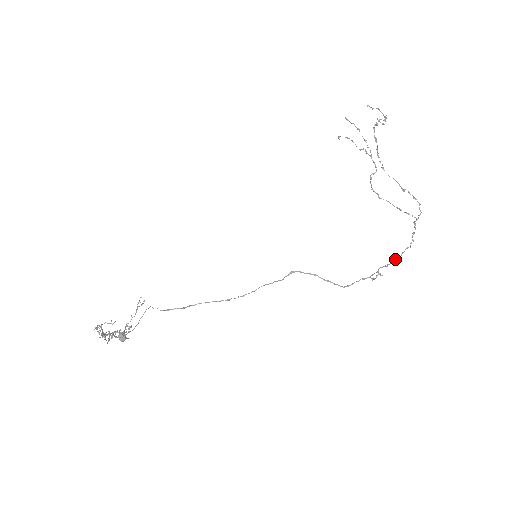
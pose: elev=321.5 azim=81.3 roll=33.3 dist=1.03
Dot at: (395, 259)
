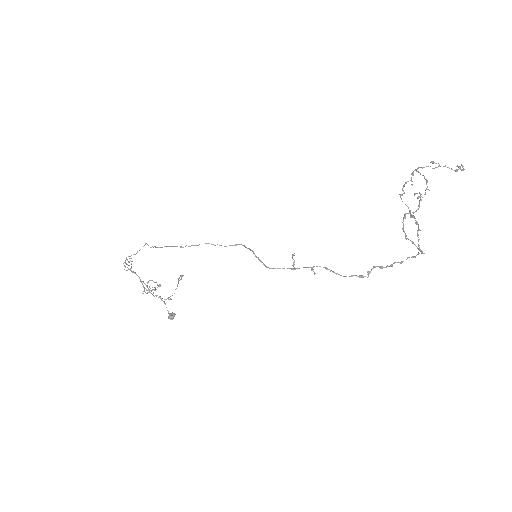
Dot at: (355, 275)
